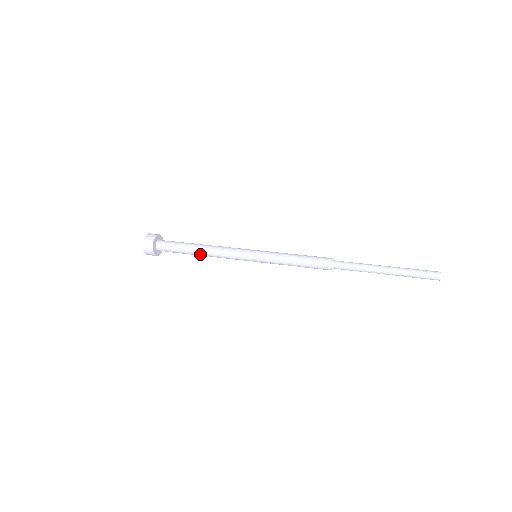
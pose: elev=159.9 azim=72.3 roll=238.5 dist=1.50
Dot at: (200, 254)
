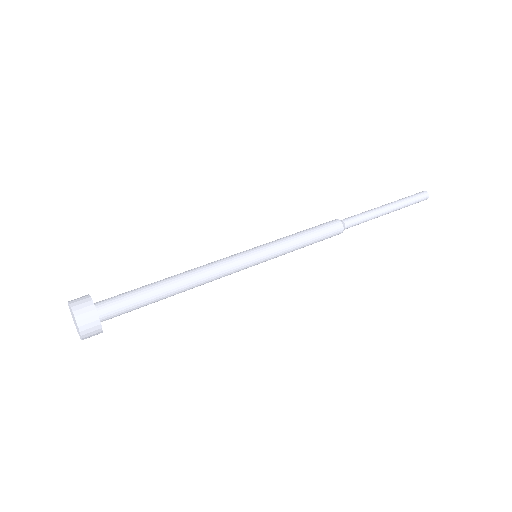
Dot at: (180, 288)
